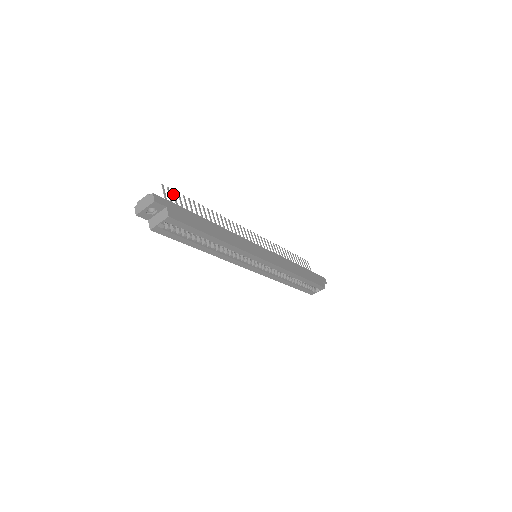
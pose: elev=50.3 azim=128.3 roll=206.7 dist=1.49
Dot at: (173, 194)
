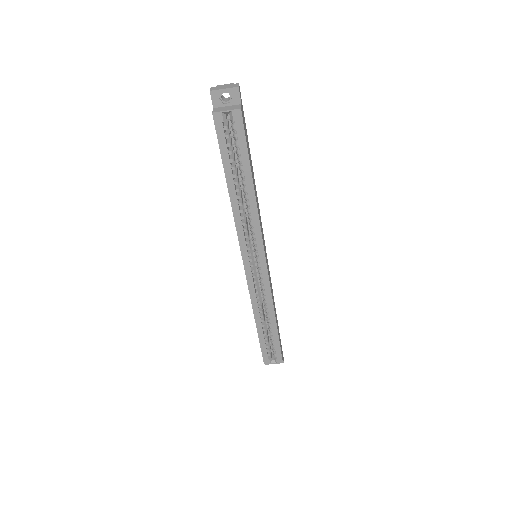
Dot at: occluded
